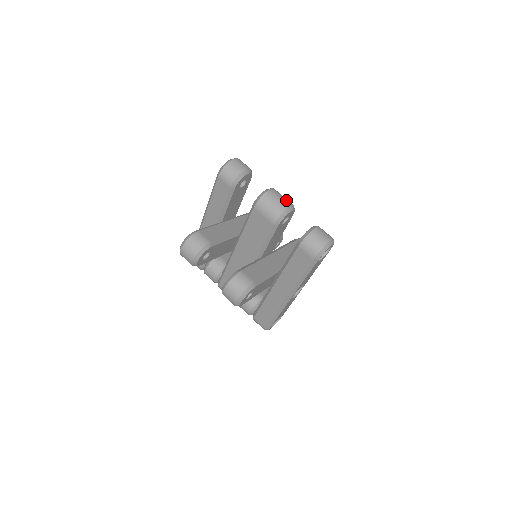
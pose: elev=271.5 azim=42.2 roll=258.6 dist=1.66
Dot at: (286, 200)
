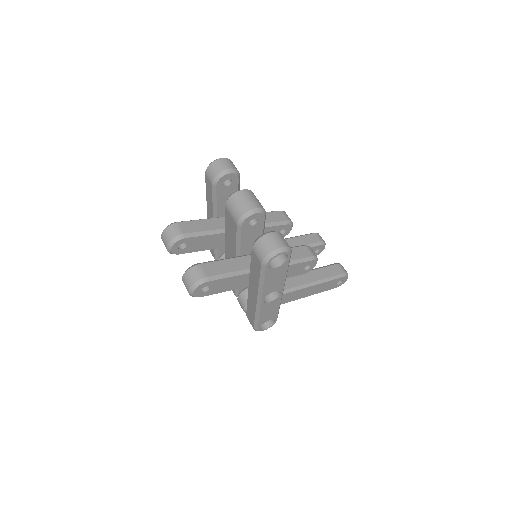
Dot at: (254, 202)
